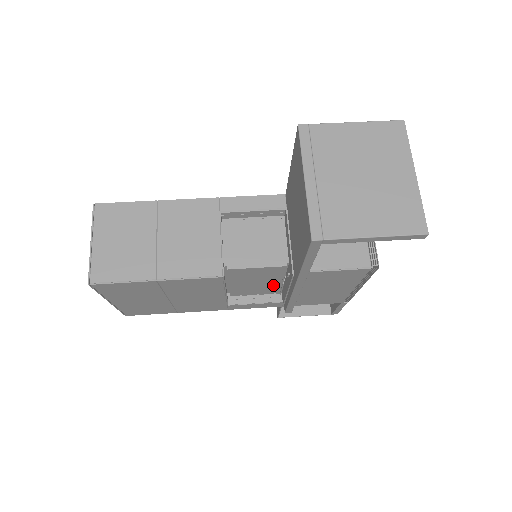
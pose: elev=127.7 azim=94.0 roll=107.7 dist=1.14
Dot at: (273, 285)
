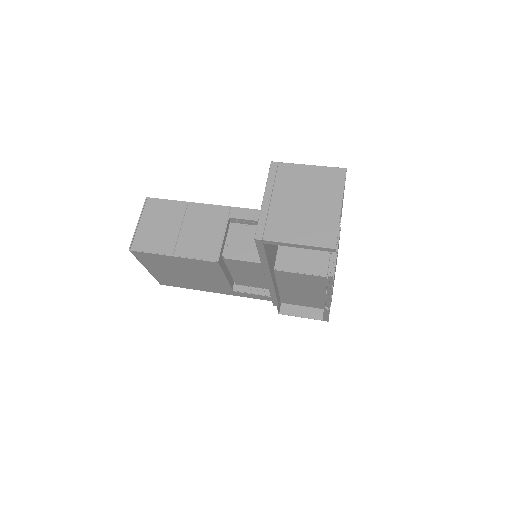
Dot at: (264, 280)
